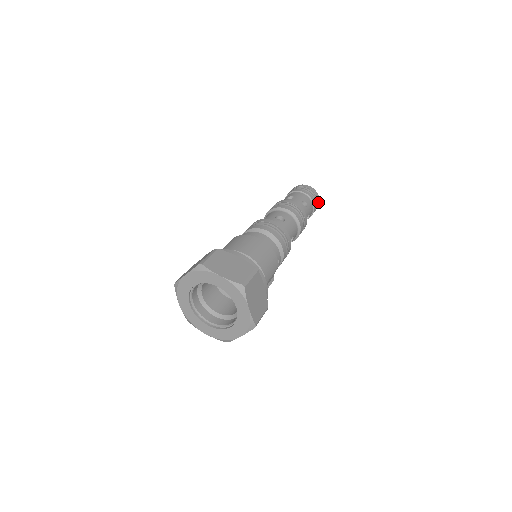
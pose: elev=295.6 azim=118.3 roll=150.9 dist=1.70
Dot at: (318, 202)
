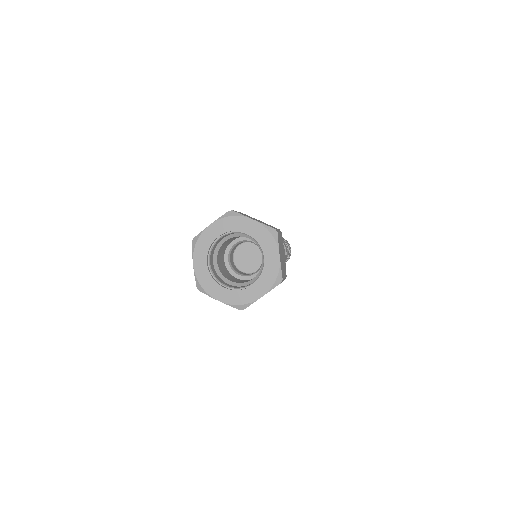
Dot at: (290, 252)
